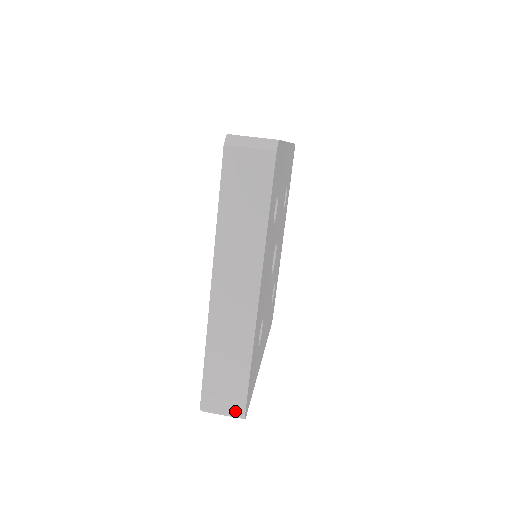
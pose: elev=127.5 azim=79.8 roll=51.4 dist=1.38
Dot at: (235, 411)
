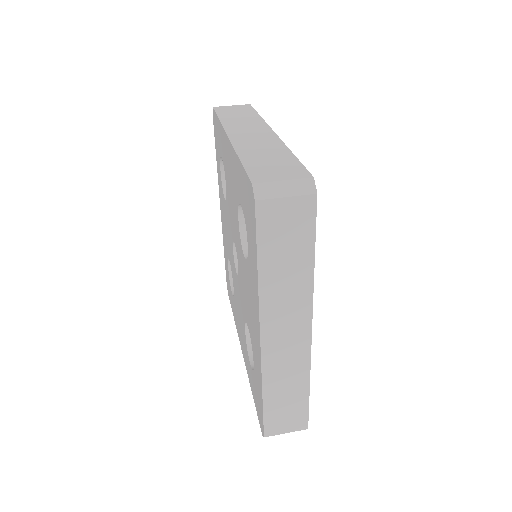
Dot at: (298, 428)
